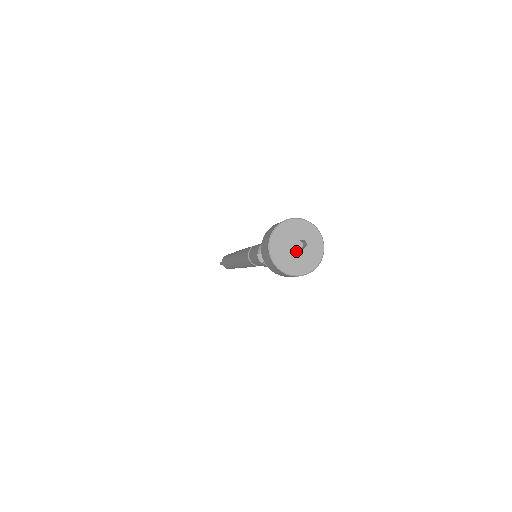
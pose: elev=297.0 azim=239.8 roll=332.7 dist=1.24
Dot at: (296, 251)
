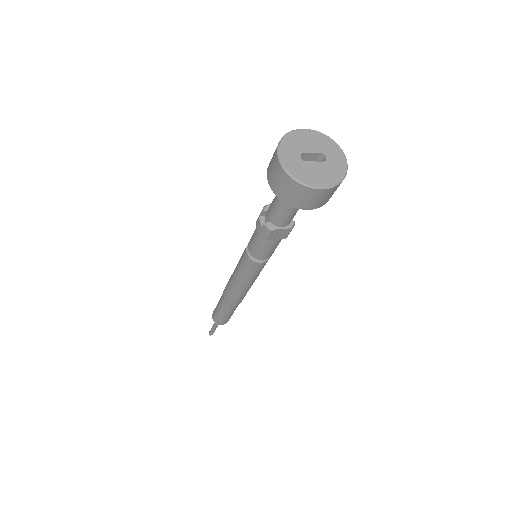
Dot at: occluded
